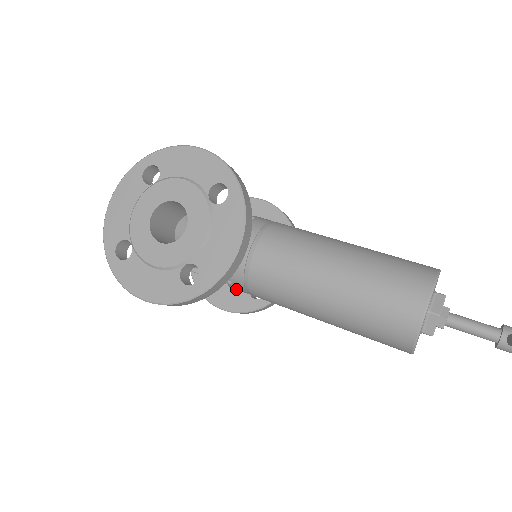
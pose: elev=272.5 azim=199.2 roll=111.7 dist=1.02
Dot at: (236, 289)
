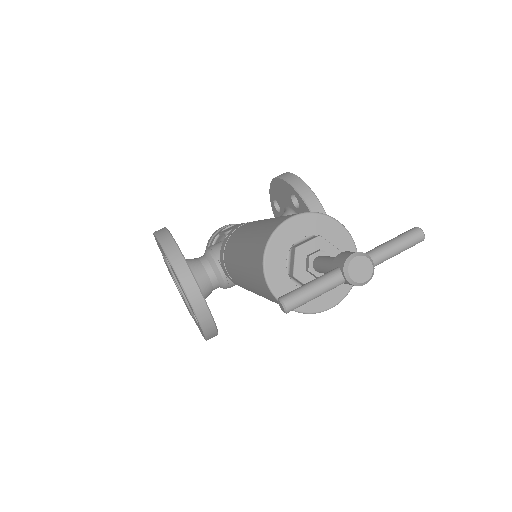
Dot at: occluded
